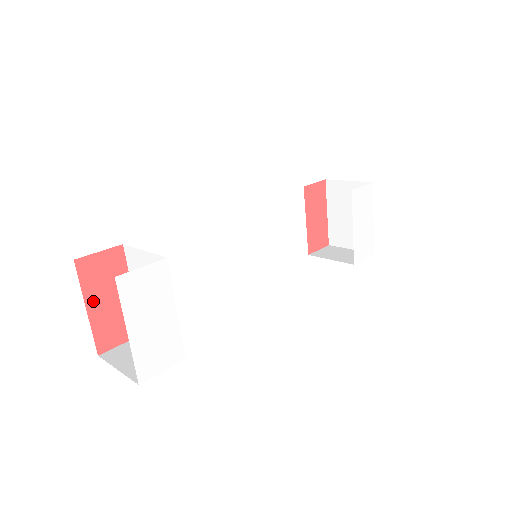
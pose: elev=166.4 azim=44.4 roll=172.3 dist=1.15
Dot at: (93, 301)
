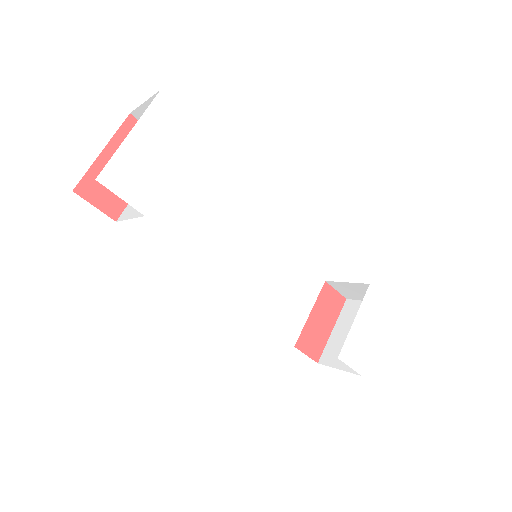
Dot at: (112, 152)
